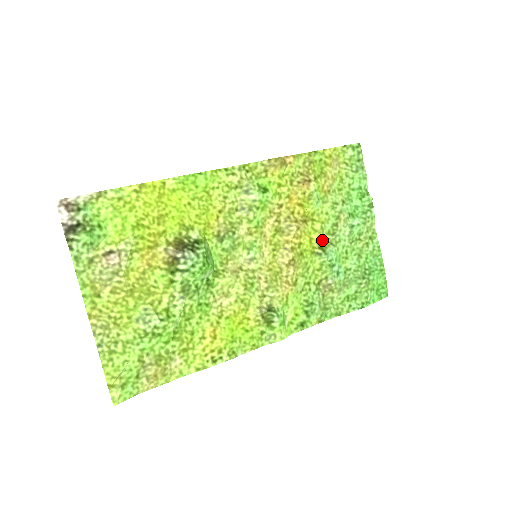
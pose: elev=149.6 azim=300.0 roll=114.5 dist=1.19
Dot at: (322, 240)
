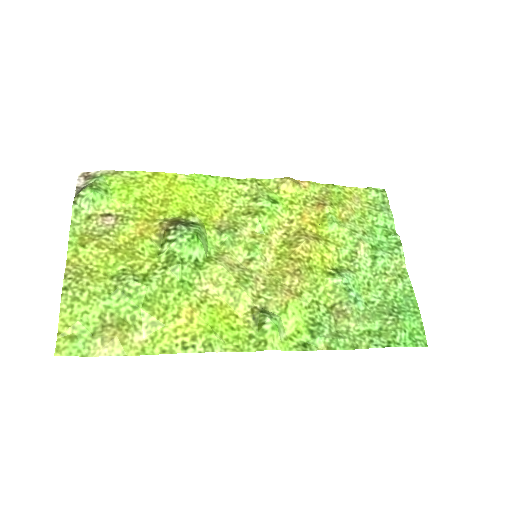
Dot at: (338, 264)
